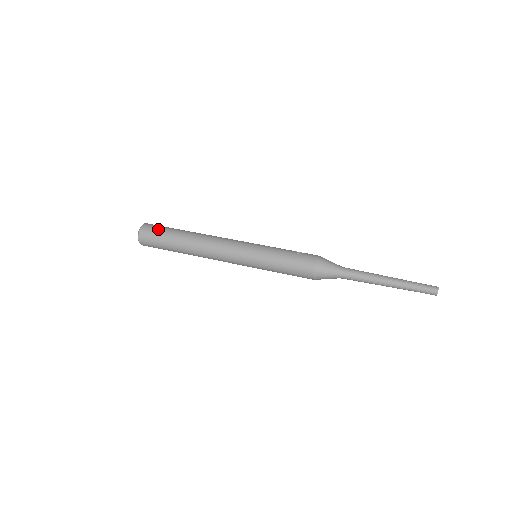
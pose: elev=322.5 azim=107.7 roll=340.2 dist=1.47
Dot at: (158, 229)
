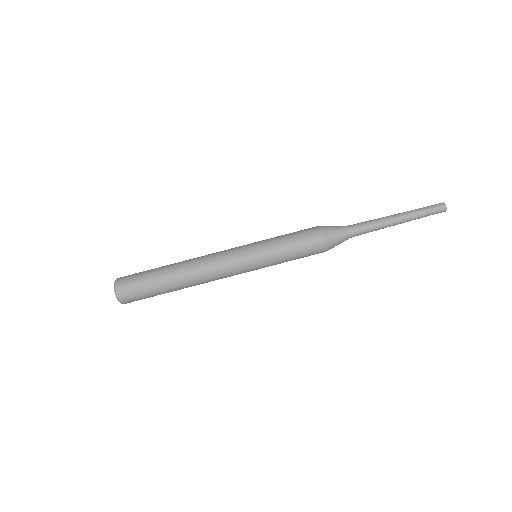
Dot at: (139, 293)
